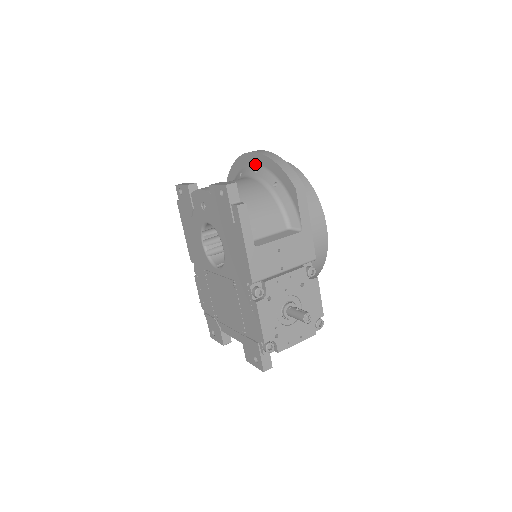
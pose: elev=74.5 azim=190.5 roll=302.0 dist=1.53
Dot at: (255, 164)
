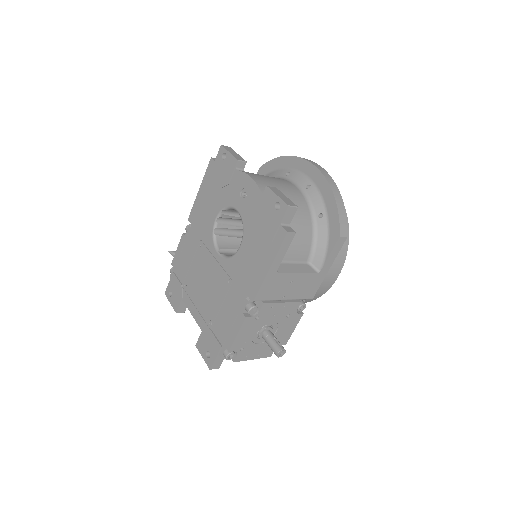
Dot at: (311, 179)
